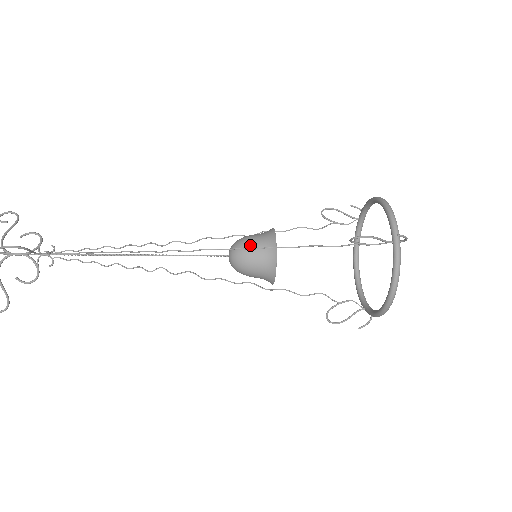
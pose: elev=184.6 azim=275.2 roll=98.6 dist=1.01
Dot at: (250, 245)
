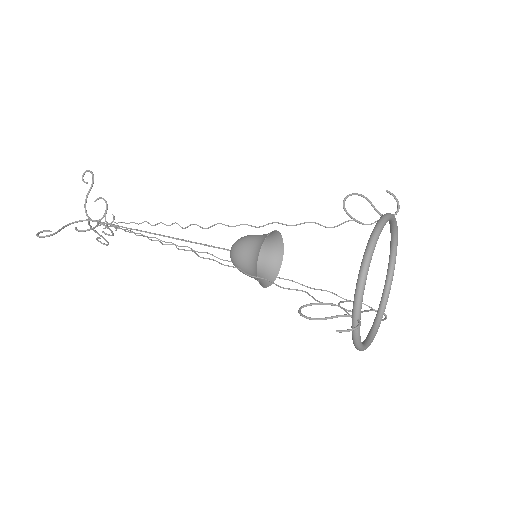
Dot at: (239, 258)
